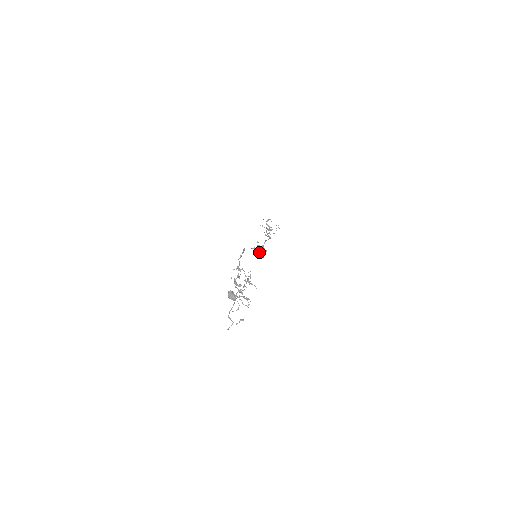
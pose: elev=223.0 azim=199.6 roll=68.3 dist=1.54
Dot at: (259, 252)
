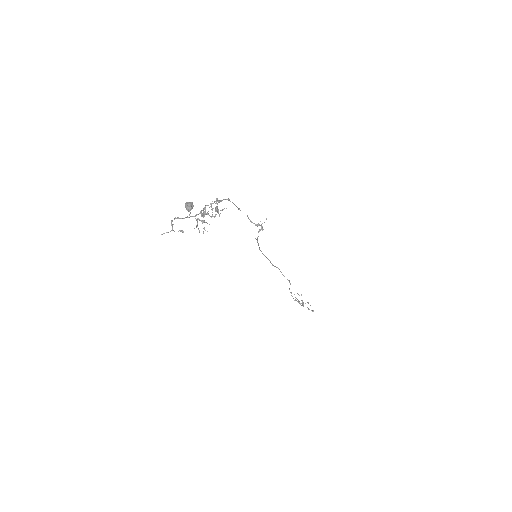
Dot at: (260, 250)
